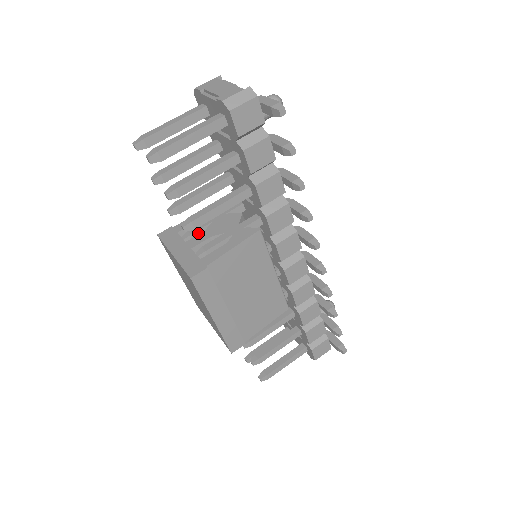
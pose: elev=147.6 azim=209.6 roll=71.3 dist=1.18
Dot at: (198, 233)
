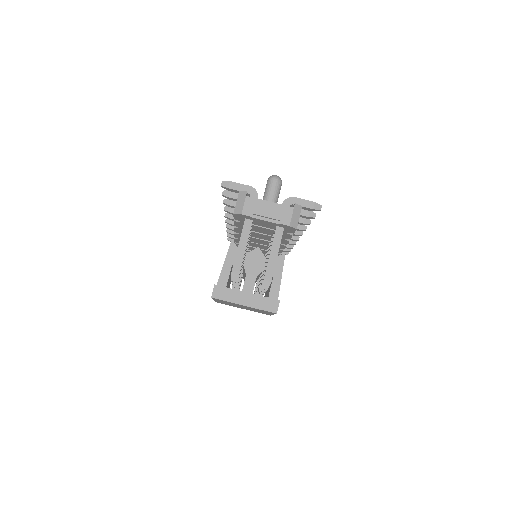
Dot at: occluded
